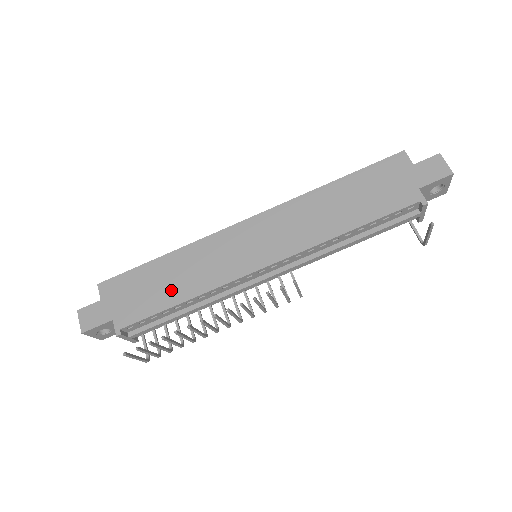
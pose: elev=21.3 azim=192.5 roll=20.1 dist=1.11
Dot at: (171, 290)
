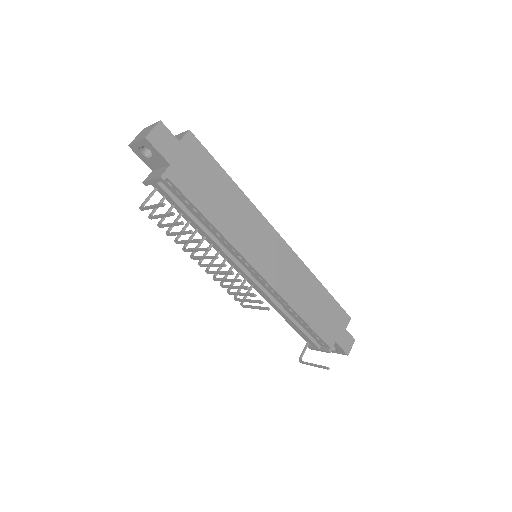
Dot at: (215, 207)
